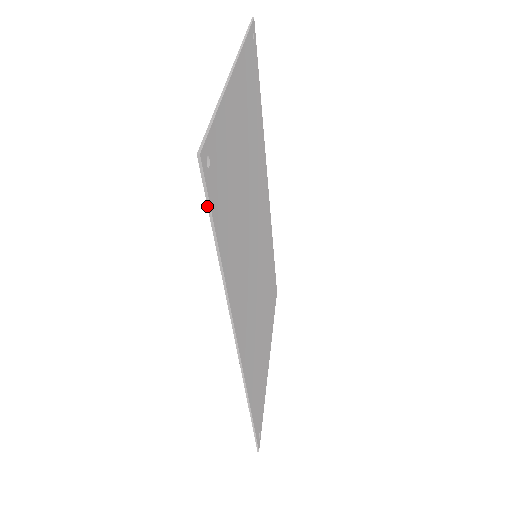
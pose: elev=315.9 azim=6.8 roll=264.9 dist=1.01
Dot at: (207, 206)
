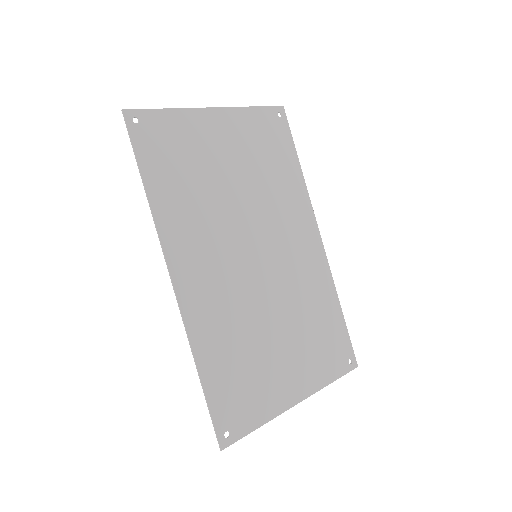
Dot at: (131, 142)
